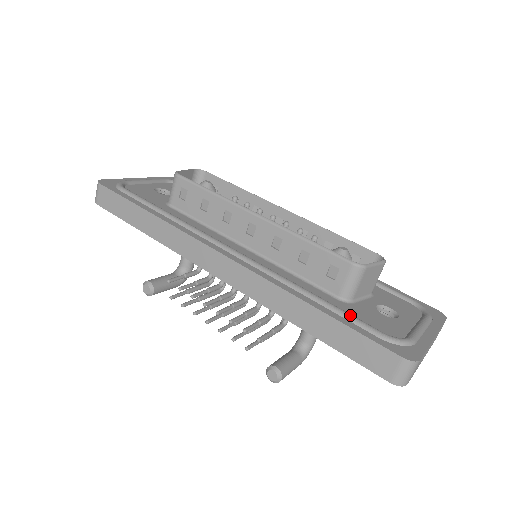
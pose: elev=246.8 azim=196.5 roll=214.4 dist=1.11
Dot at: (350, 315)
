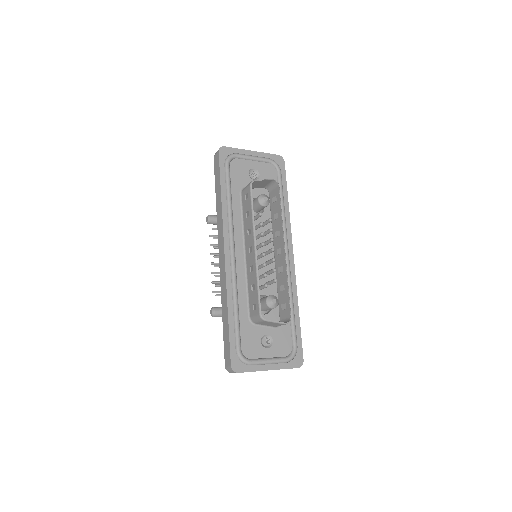
Dot at: (238, 331)
